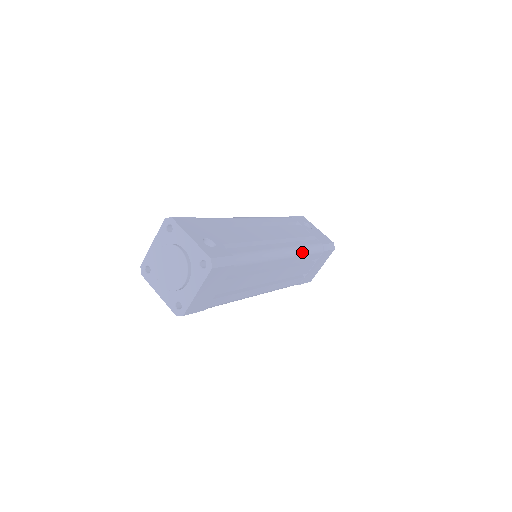
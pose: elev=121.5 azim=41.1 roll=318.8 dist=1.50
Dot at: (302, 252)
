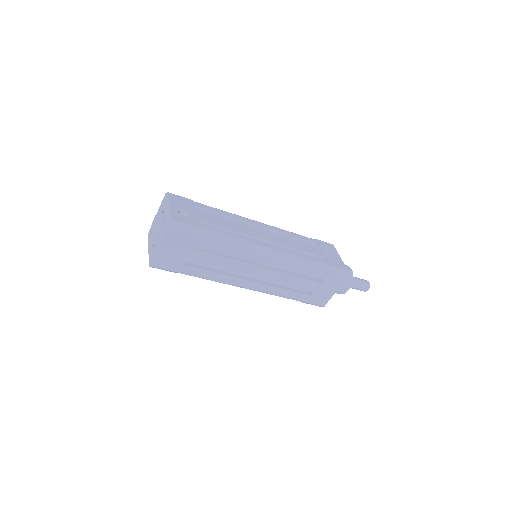
Dot at: (293, 260)
